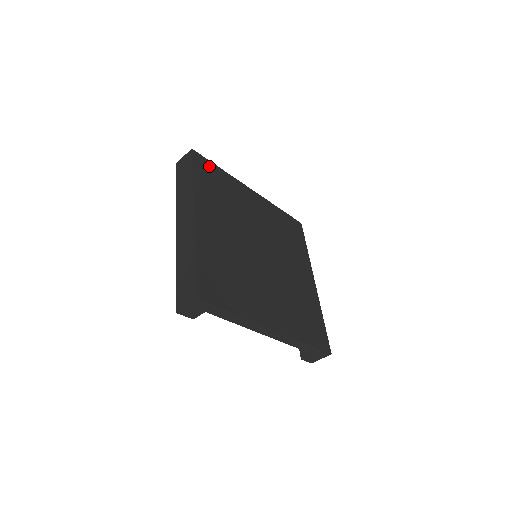
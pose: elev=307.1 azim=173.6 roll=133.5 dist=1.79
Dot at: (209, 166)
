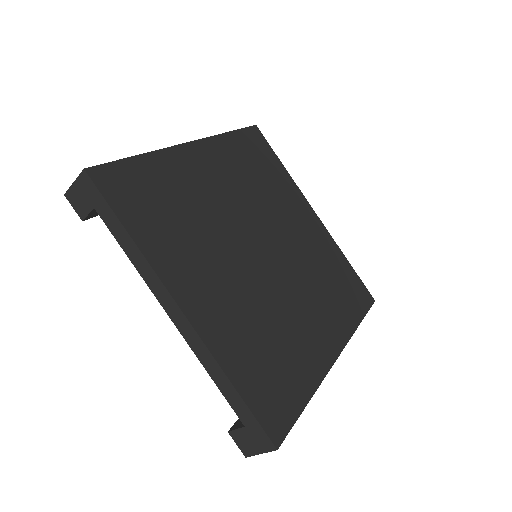
Dot at: (266, 149)
